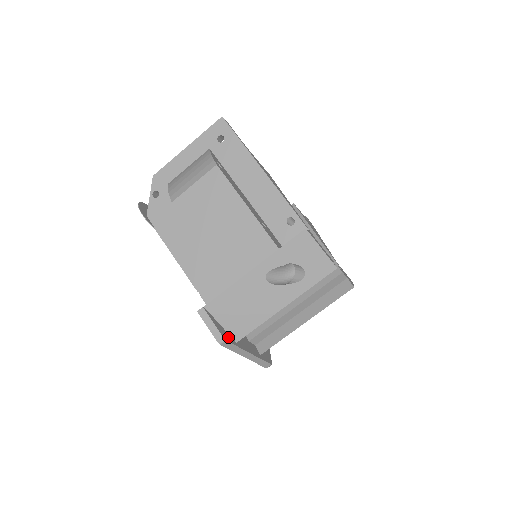
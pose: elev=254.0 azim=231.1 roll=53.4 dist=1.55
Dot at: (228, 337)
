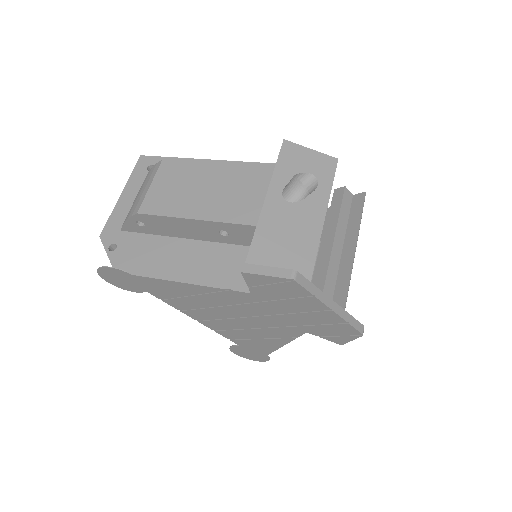
Dot at: occluded
